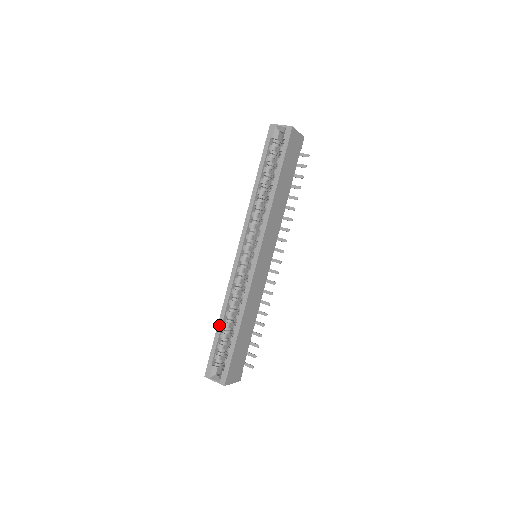
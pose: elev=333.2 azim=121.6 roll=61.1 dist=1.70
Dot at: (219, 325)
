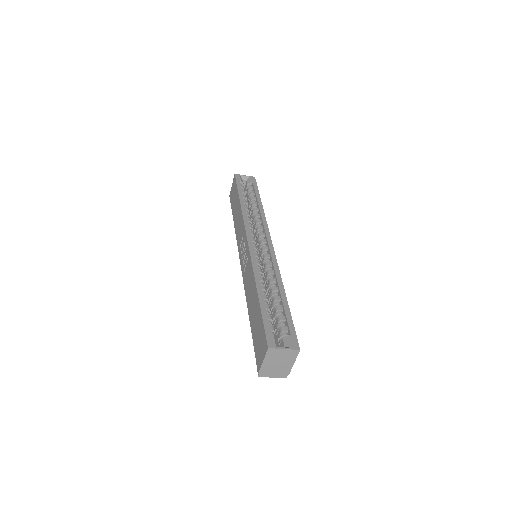
Dot at: (260, 296)
